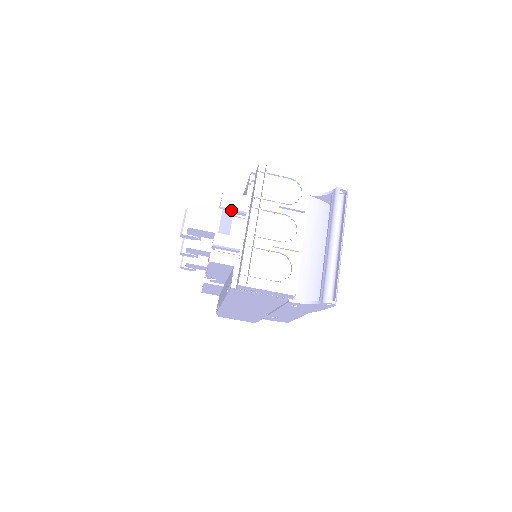
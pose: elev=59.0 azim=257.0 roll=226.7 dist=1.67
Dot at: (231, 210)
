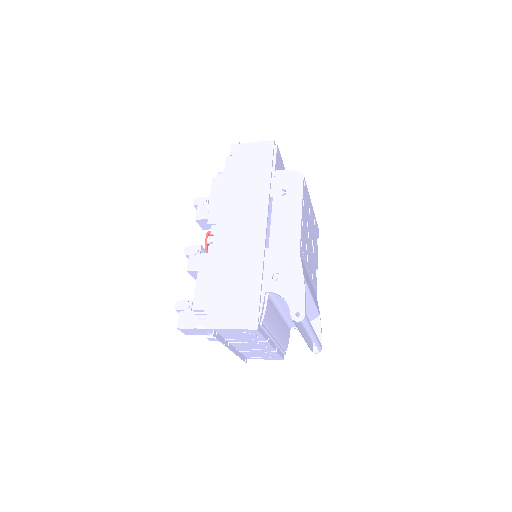
Dot at: occluded
